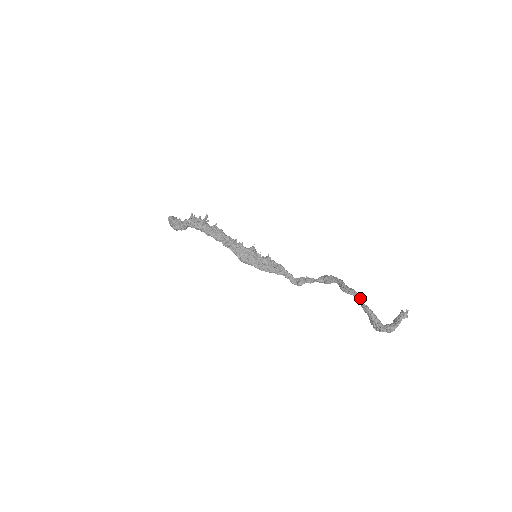
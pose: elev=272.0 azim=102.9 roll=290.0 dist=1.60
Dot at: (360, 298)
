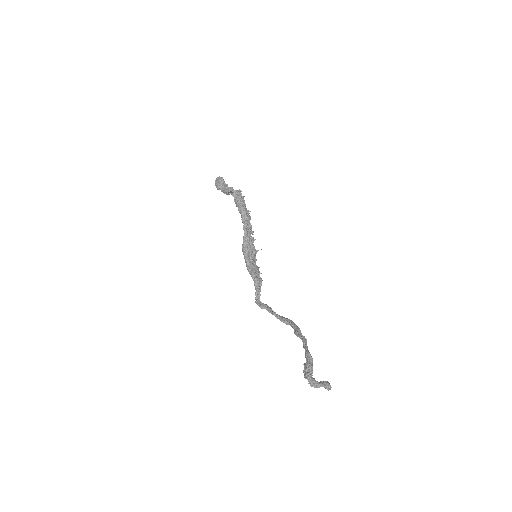
Dot at: (307, 347)
